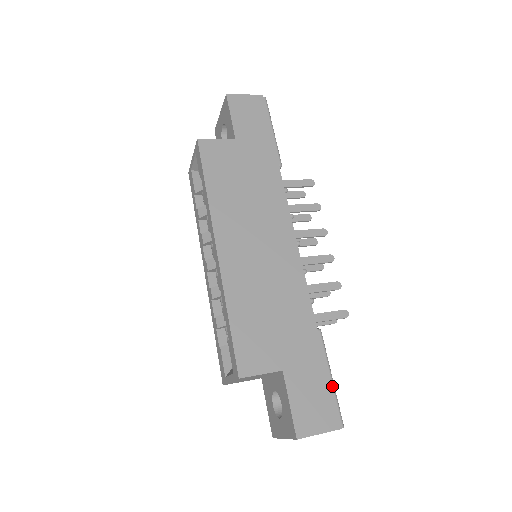
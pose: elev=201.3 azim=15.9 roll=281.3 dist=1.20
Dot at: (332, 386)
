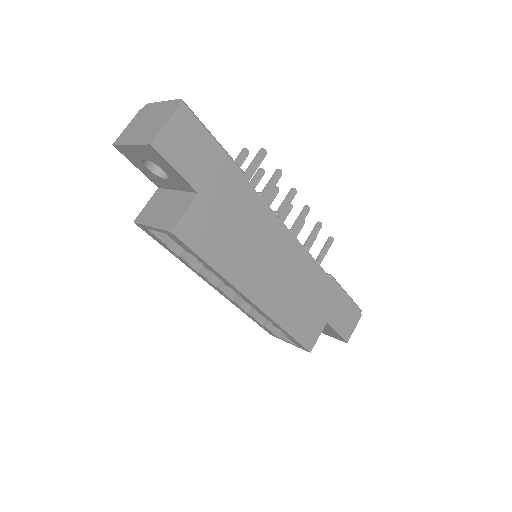
Dot at: (350, 299)
